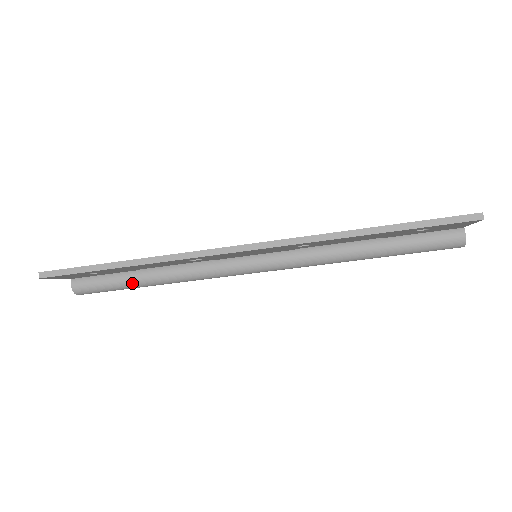
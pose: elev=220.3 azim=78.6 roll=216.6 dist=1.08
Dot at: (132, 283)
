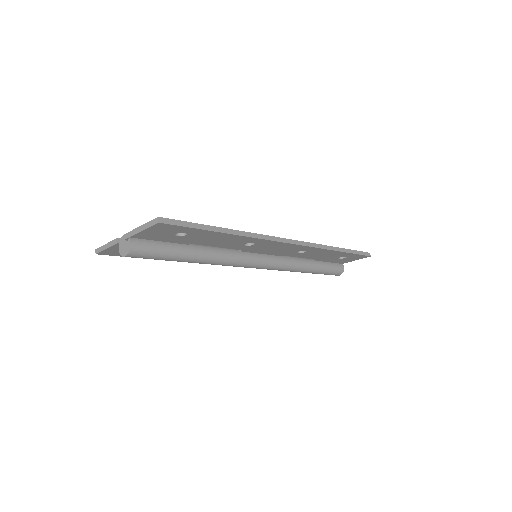
Dot at: (183, 255)
